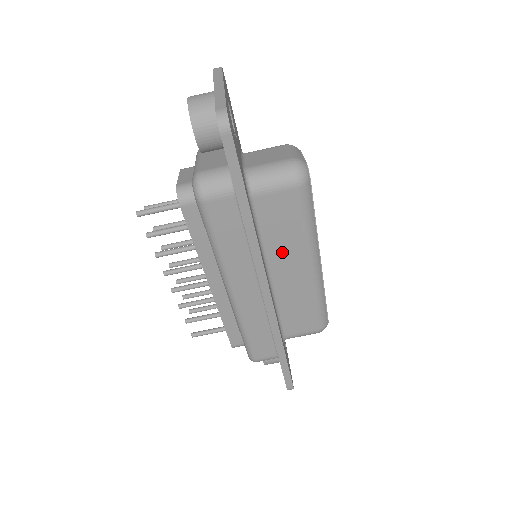
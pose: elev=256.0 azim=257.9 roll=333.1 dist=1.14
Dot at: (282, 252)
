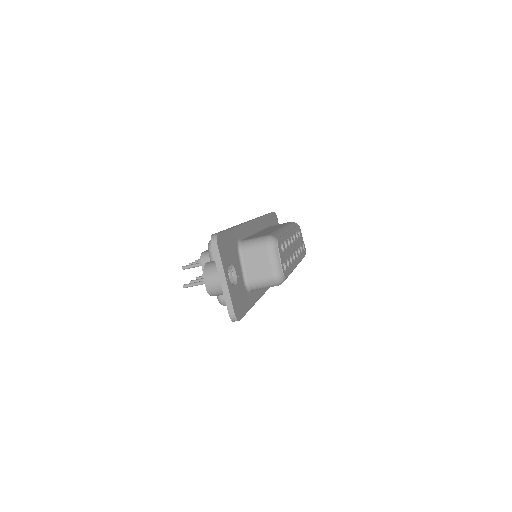
Dot at: occluded
